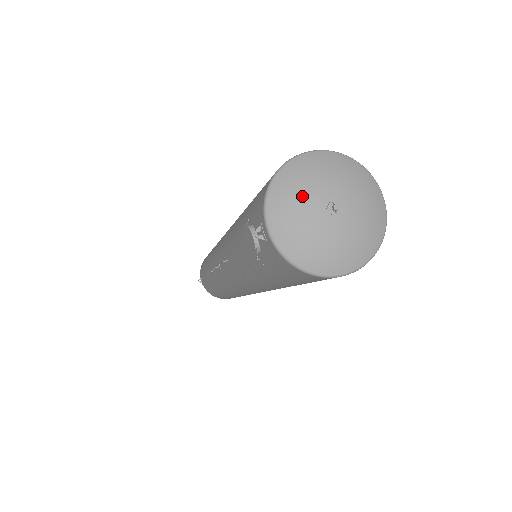
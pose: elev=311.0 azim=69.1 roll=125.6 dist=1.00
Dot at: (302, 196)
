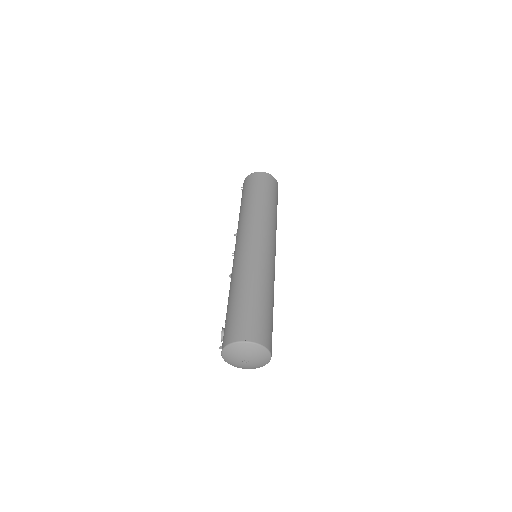
Dot at: (236, 356)
